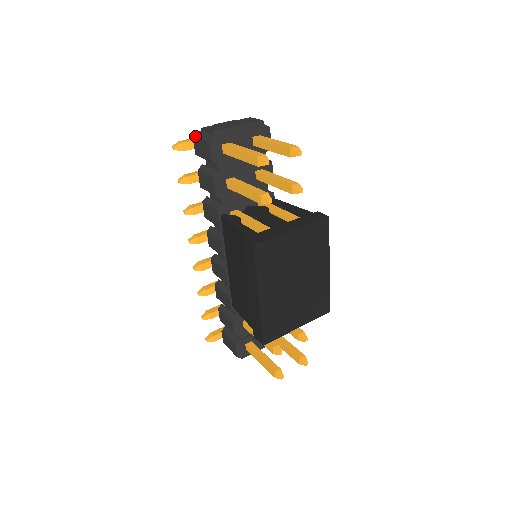
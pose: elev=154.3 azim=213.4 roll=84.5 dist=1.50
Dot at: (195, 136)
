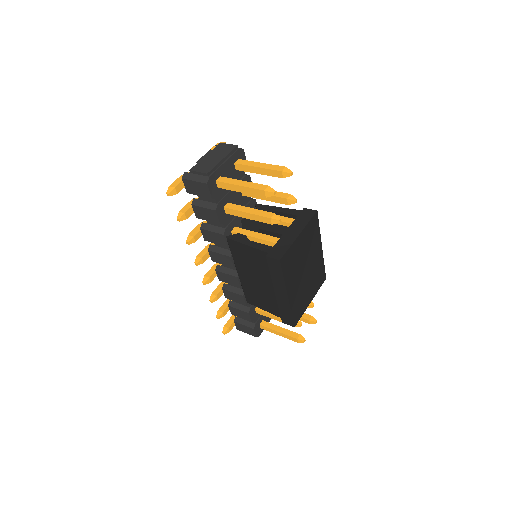
Dot at: (186, 179)
